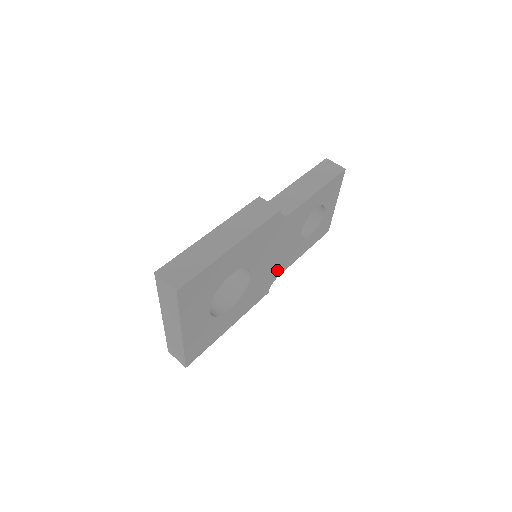
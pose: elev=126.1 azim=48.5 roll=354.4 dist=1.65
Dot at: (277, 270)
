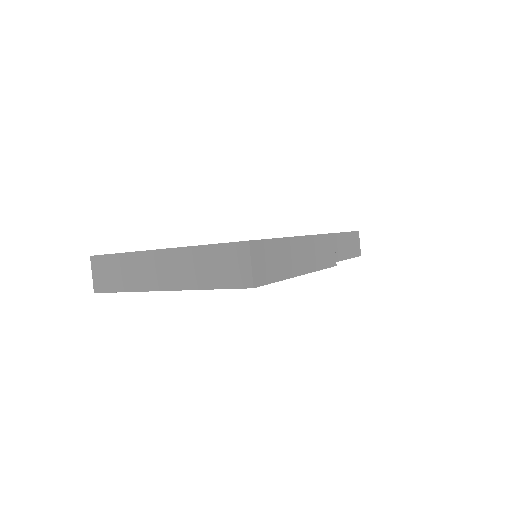
Dot at: occluded
